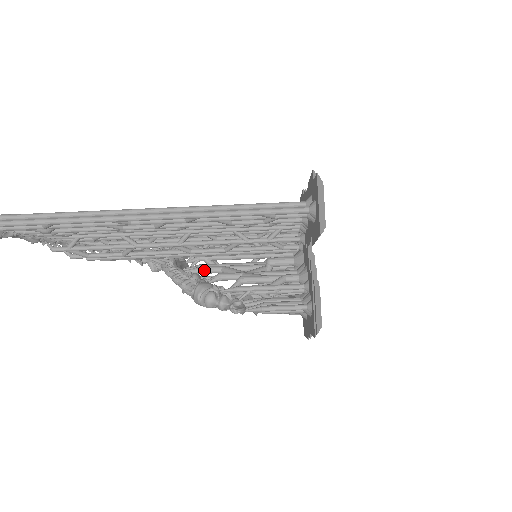
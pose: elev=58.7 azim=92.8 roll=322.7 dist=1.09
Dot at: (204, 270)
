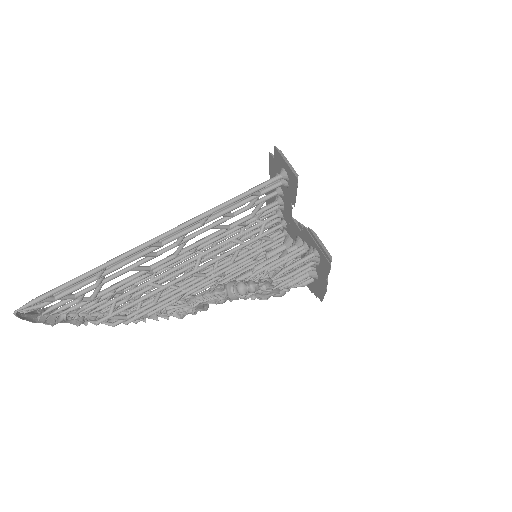
Dot at: occluded
